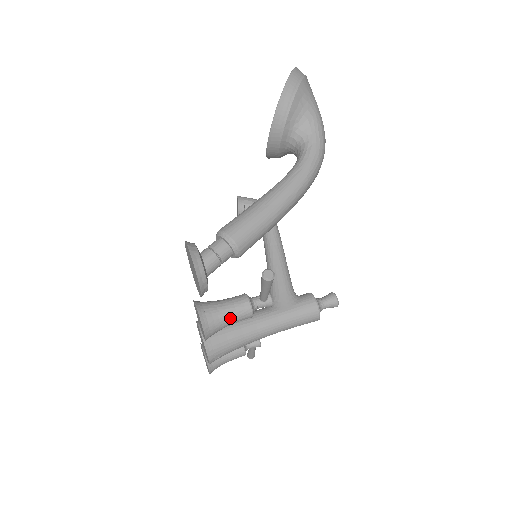
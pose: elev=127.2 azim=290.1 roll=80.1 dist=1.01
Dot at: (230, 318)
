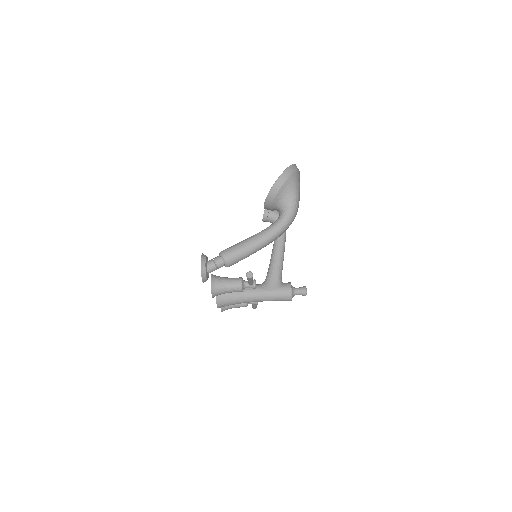
Dot at: (228, 290)
